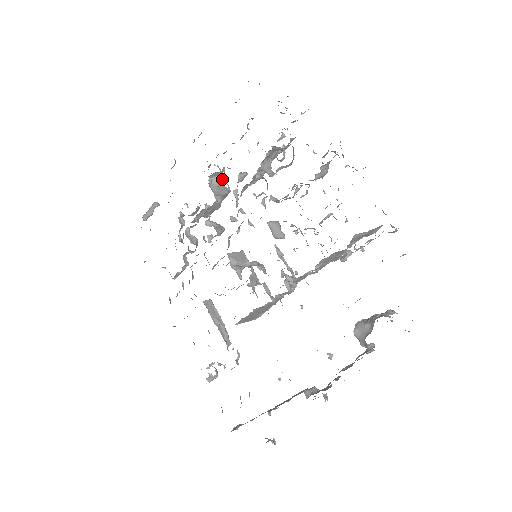
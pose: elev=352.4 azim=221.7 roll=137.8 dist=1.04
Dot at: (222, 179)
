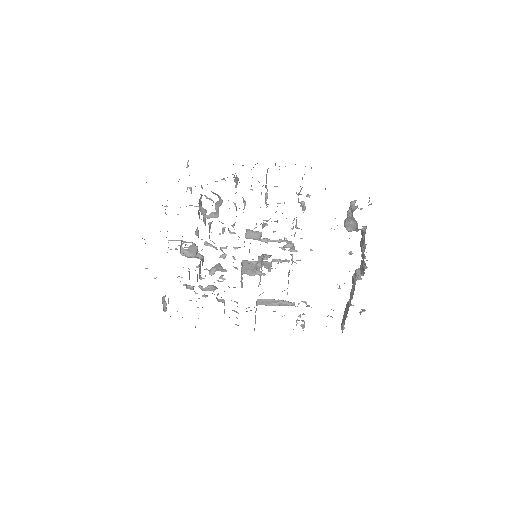
Dot at: occluded
